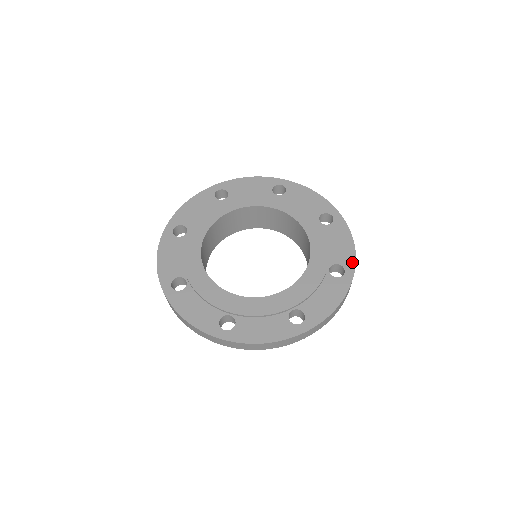
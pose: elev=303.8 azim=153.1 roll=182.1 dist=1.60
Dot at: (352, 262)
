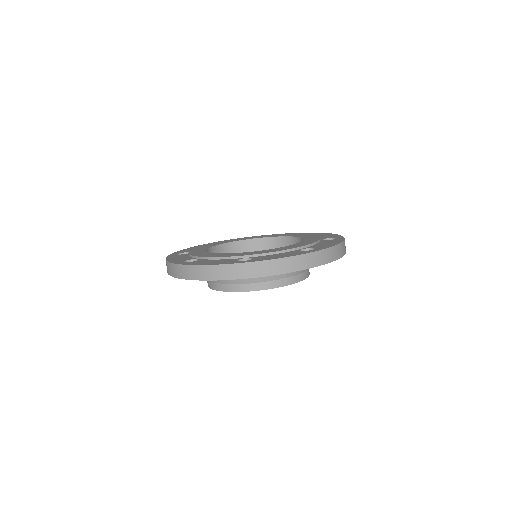
Dot at: (326, 247)
